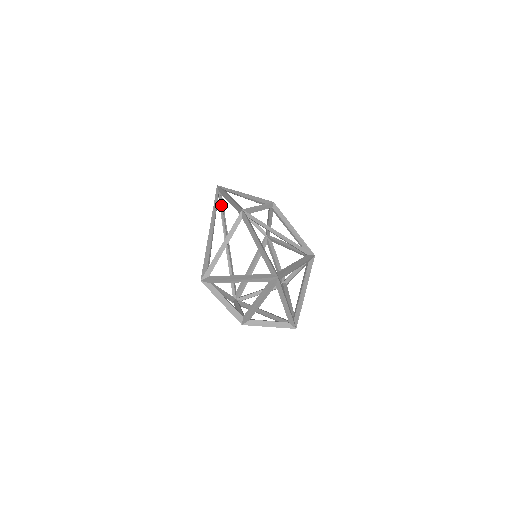
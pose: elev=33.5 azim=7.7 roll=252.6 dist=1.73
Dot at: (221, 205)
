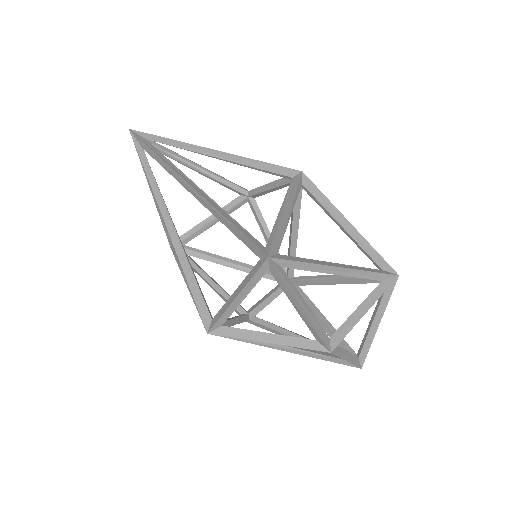
Dot at: (147, 162)
